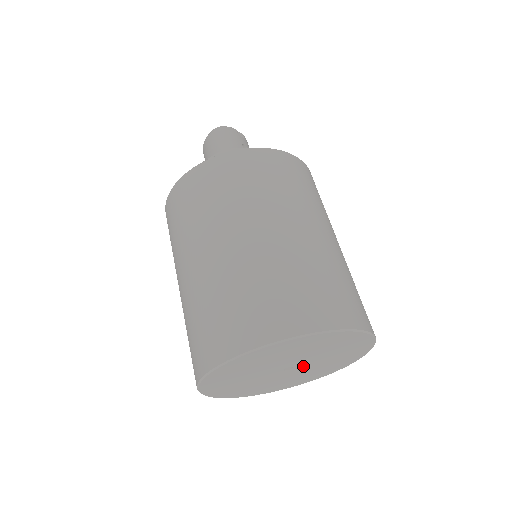
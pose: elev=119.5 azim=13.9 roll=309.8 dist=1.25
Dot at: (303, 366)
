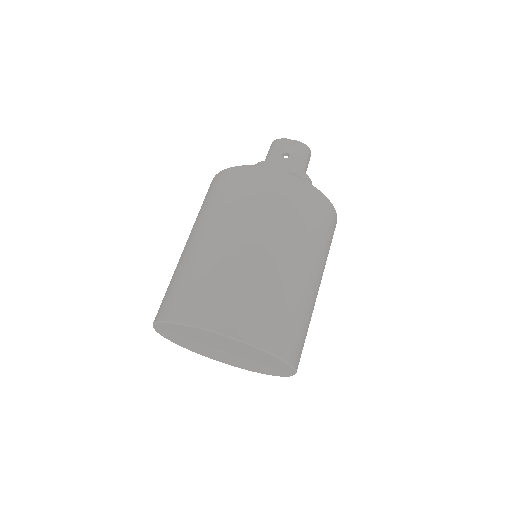
Dot at: (234, 353)
